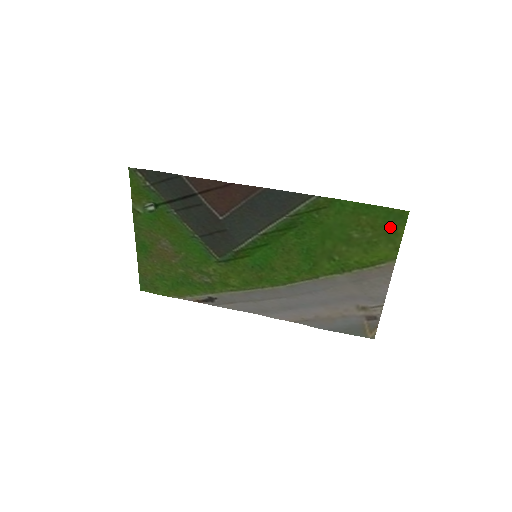
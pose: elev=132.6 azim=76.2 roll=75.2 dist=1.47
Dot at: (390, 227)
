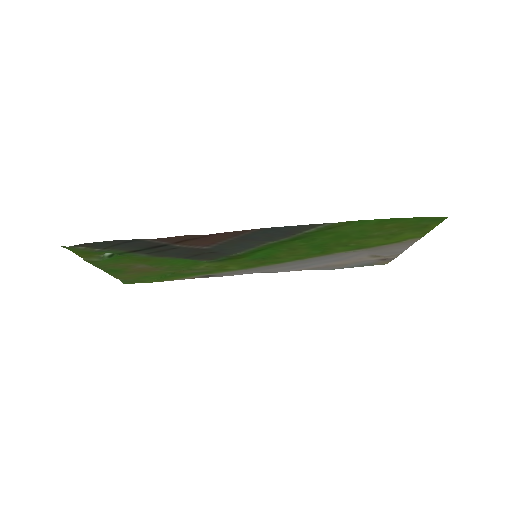
Dot at: (421, 225)
